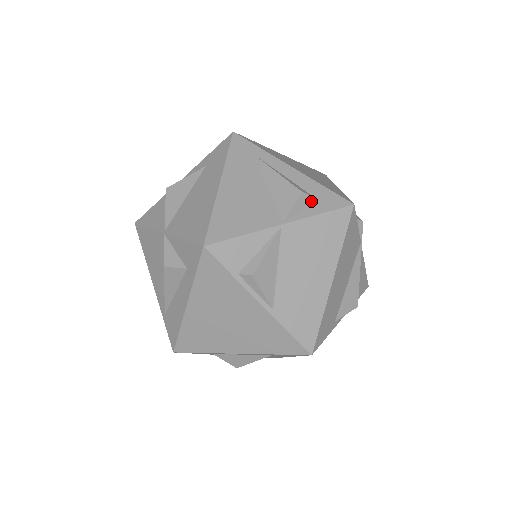
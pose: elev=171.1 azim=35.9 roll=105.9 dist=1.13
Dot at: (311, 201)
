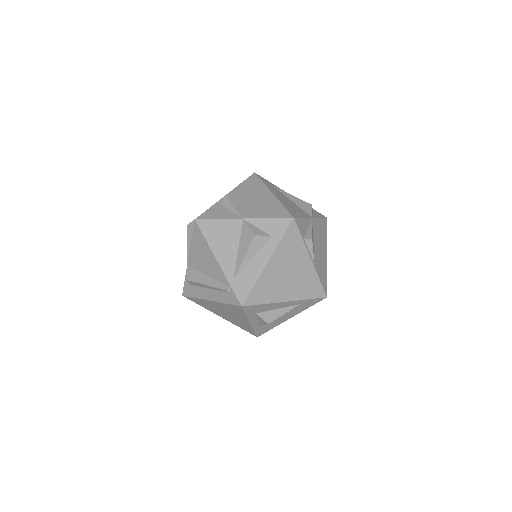
Dot at: (313, 212)
